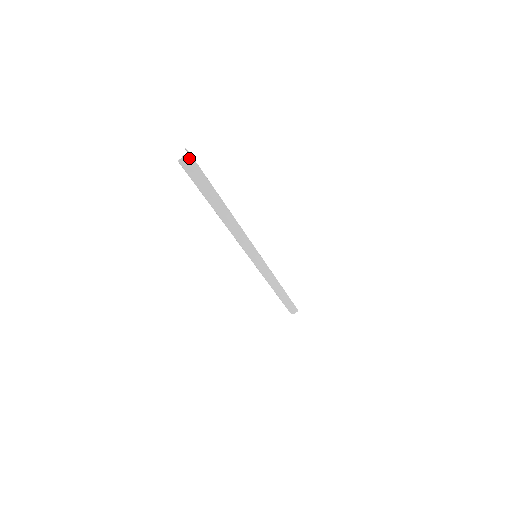
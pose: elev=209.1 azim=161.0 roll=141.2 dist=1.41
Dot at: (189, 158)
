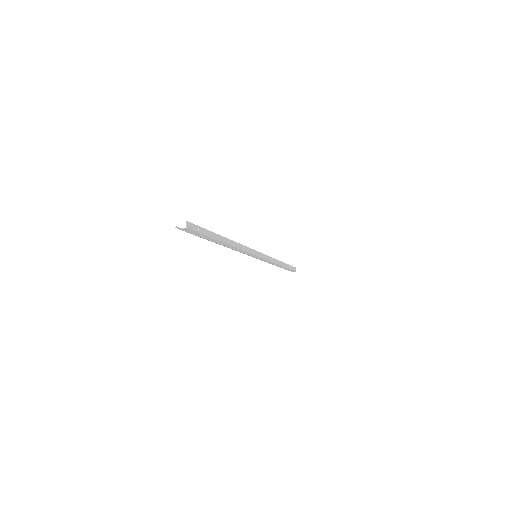
Dot at: (187, 229)
